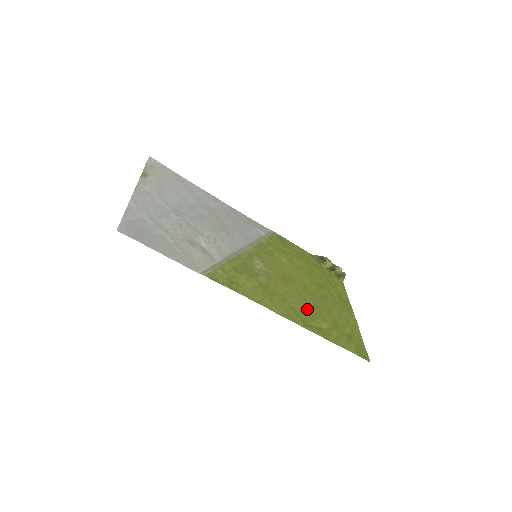
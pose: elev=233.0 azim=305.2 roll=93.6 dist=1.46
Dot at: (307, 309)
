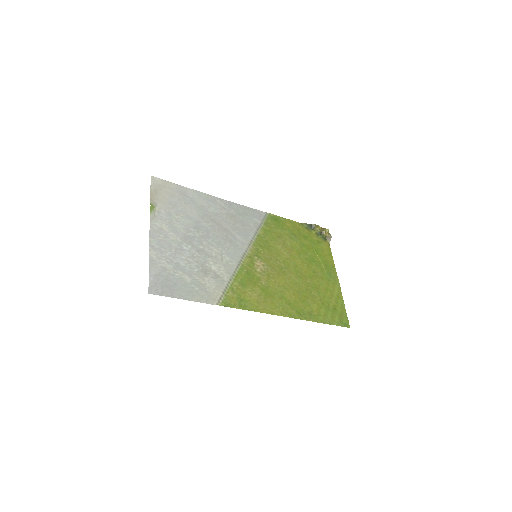
Dot at: (300, 296)
